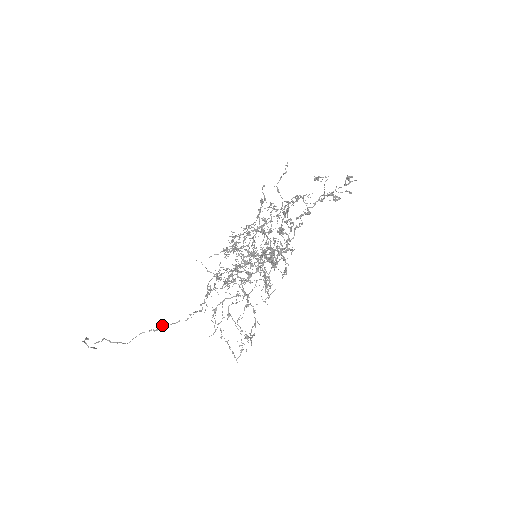
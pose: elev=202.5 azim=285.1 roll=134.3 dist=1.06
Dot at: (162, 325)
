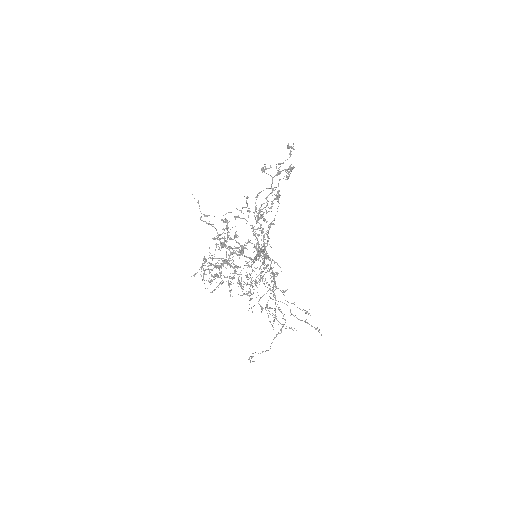
Dot at: (282, 327)
